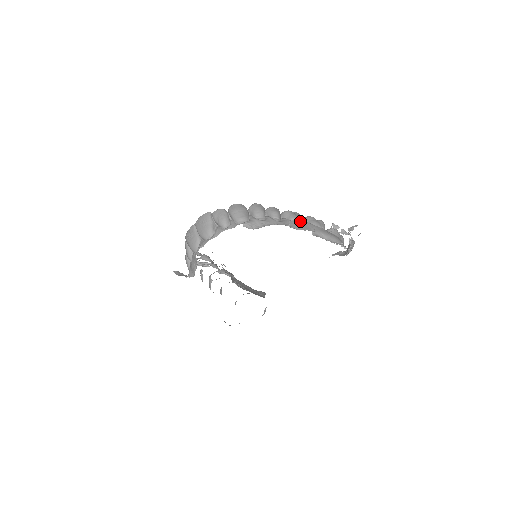
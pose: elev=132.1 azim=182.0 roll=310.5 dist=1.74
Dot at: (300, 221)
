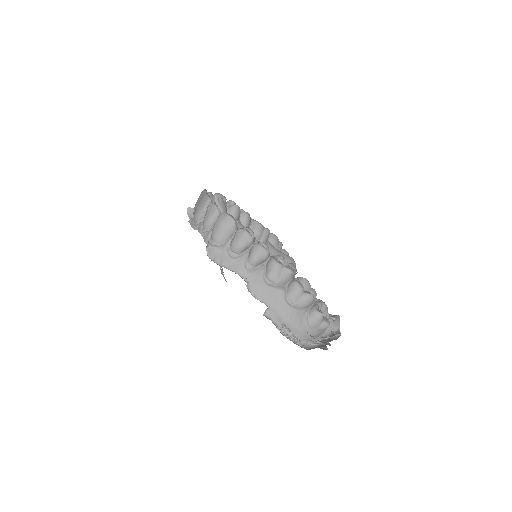
Dot at: (275, 284)
